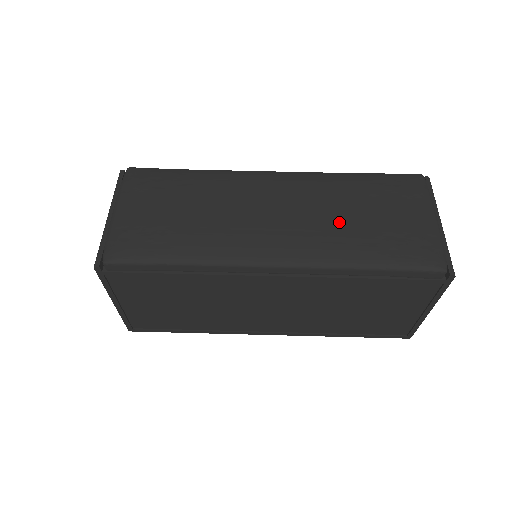
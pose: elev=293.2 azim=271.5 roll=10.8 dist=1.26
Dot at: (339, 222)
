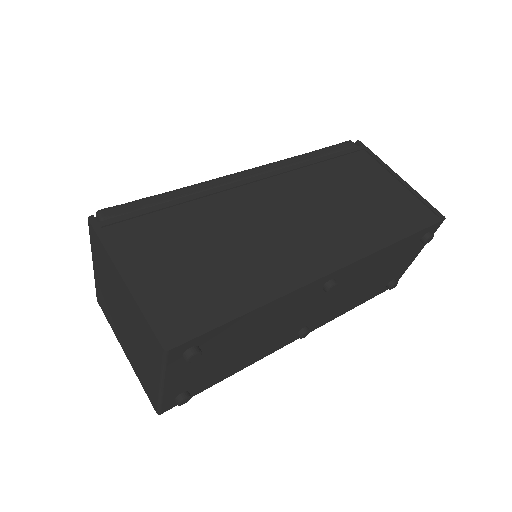
Dot at: occluded
